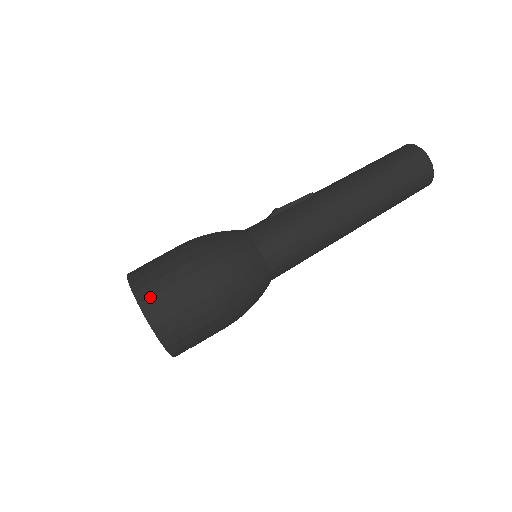
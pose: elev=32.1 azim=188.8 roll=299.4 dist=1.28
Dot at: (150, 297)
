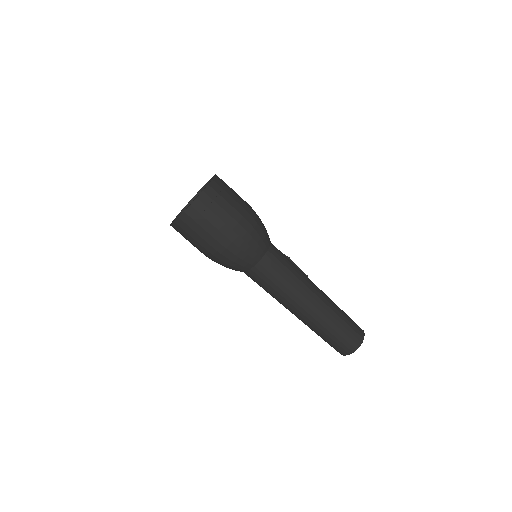
Dot at: (219, 185)
